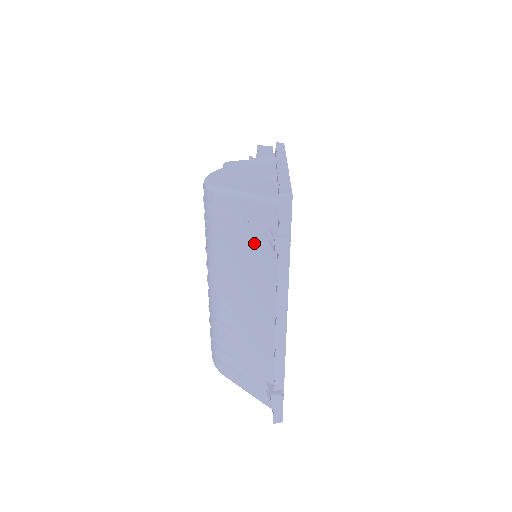
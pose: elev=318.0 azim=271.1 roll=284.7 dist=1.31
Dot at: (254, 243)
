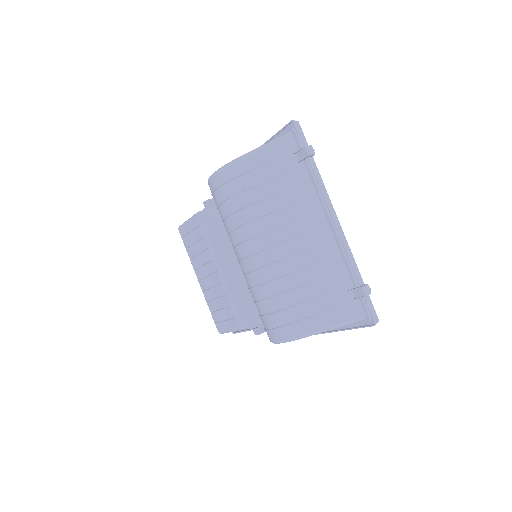
Dot at: (284, 175)
